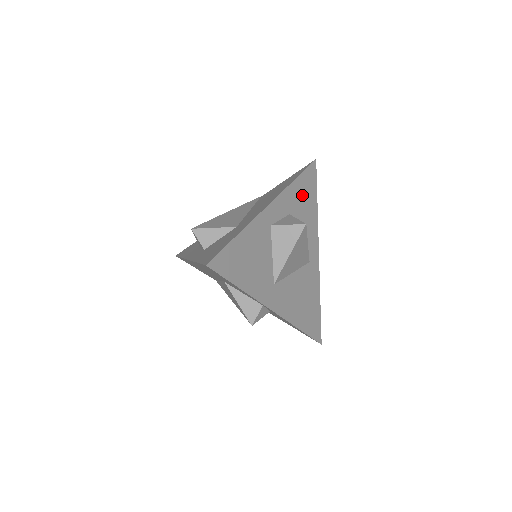
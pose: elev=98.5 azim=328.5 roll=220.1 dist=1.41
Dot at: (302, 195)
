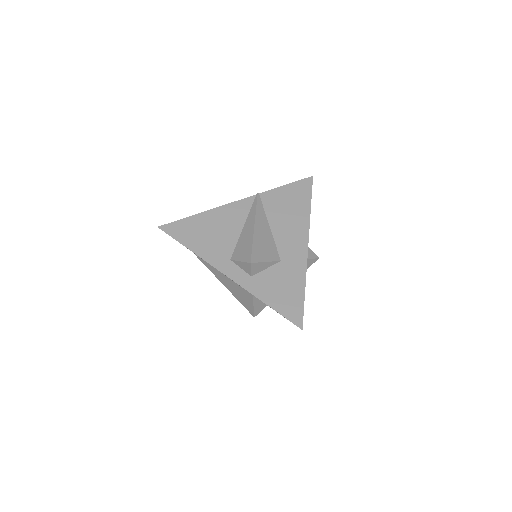
Dot at: occluded
